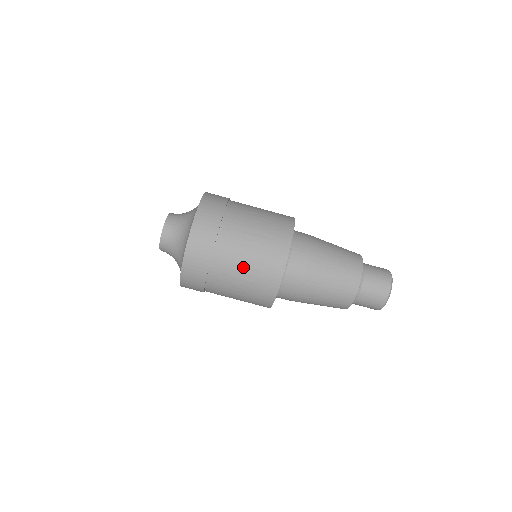
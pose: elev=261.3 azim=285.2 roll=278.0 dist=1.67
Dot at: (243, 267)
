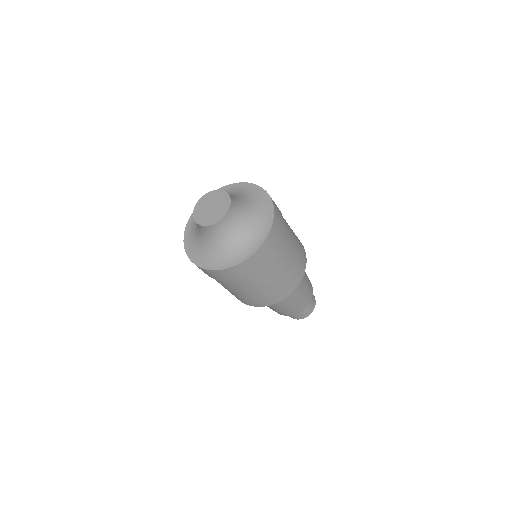
Dot at: (228, 289)
